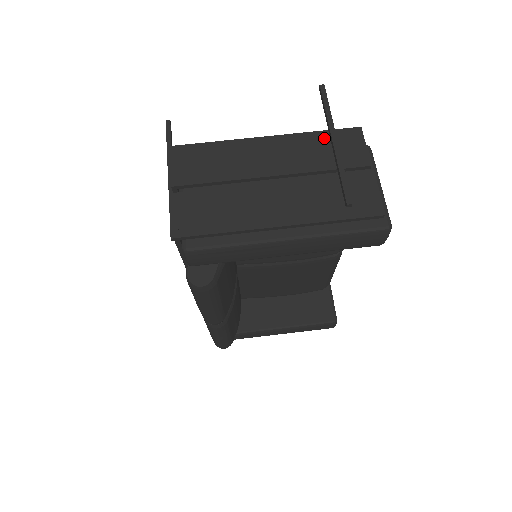
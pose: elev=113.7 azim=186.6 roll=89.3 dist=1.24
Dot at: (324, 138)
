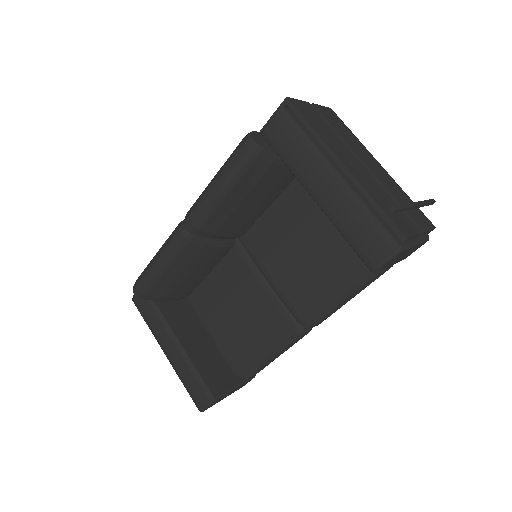
Dot at: (410, 201)
